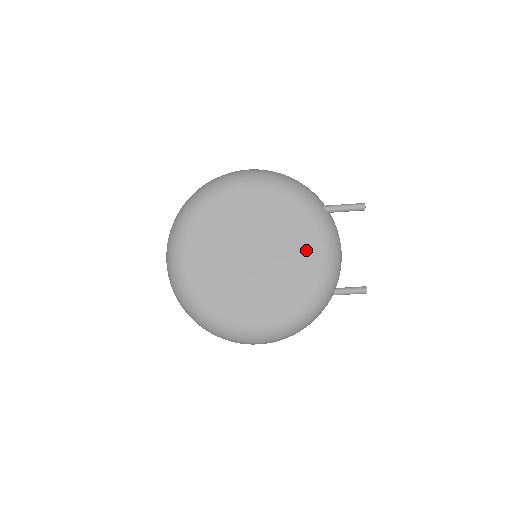
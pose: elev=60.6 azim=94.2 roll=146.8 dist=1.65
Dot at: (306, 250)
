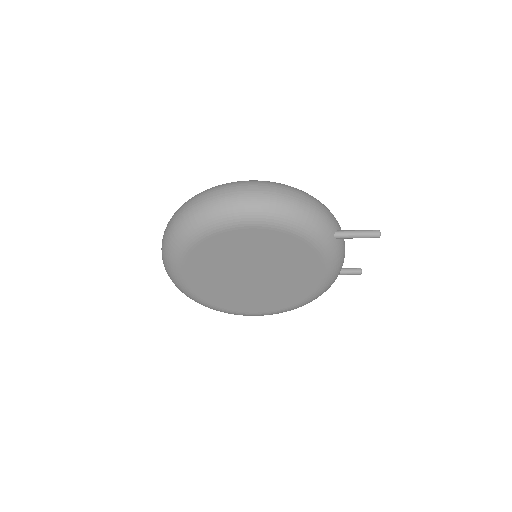
Dot at: (308, 274)
